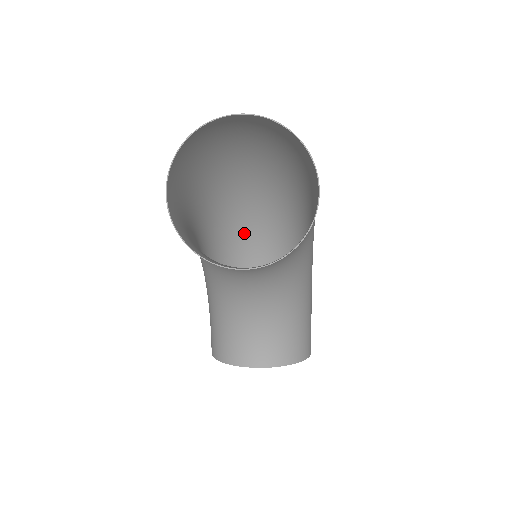
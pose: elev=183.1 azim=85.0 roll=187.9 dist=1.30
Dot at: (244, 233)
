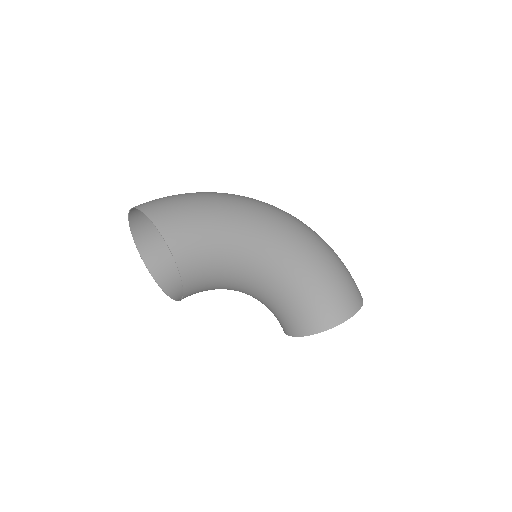
Dot at: occluded
